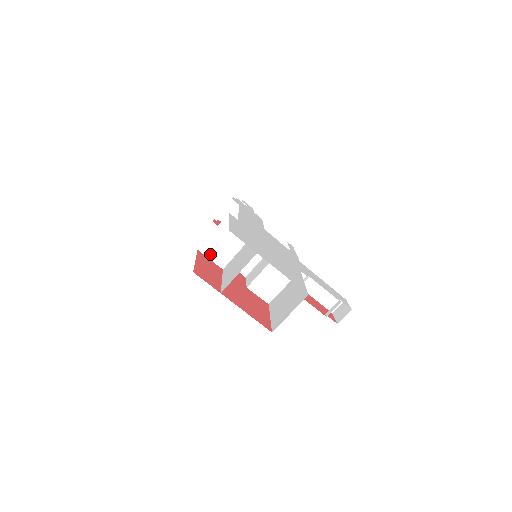
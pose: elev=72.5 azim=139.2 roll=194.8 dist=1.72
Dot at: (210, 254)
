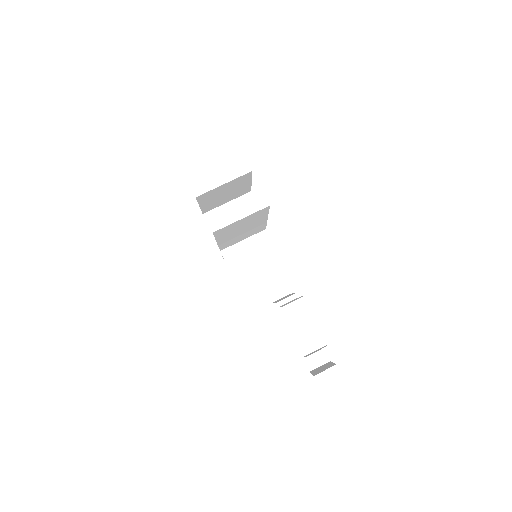
Dot at: (213, 224)
